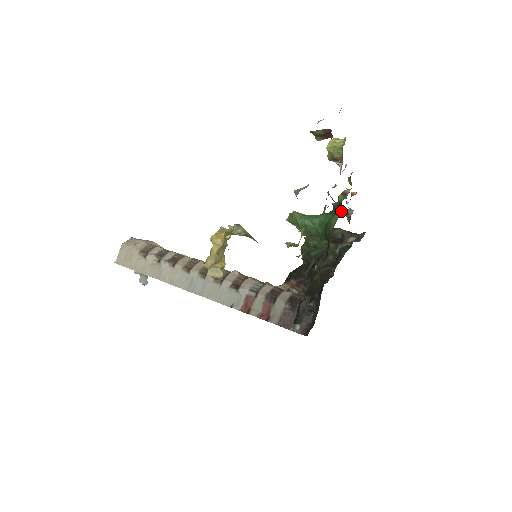
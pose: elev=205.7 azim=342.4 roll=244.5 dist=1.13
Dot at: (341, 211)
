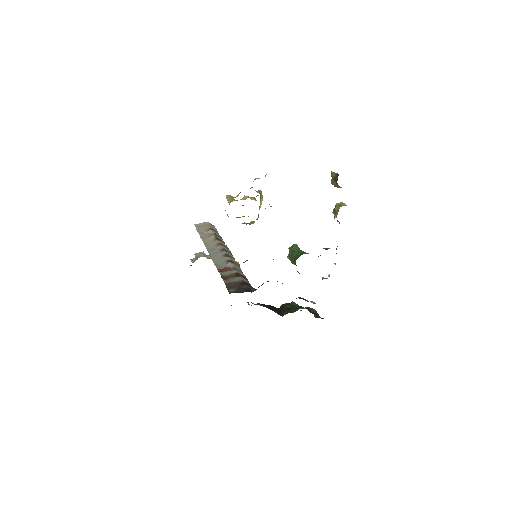
Dot at: occluded
